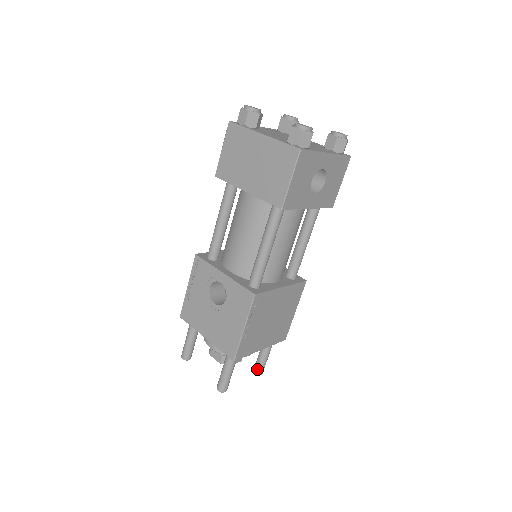
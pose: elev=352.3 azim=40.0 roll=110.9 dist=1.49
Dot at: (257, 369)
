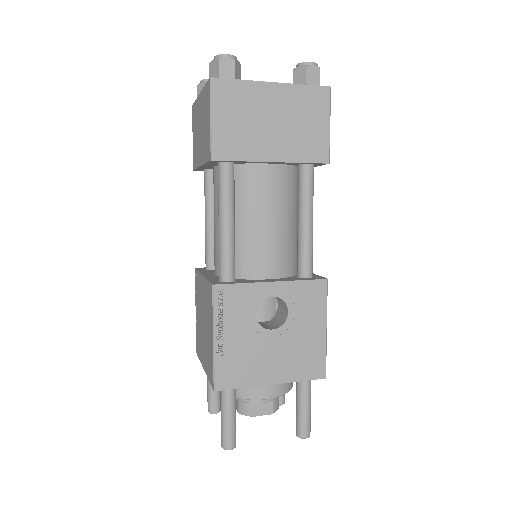
Dot at: (282, 398)
